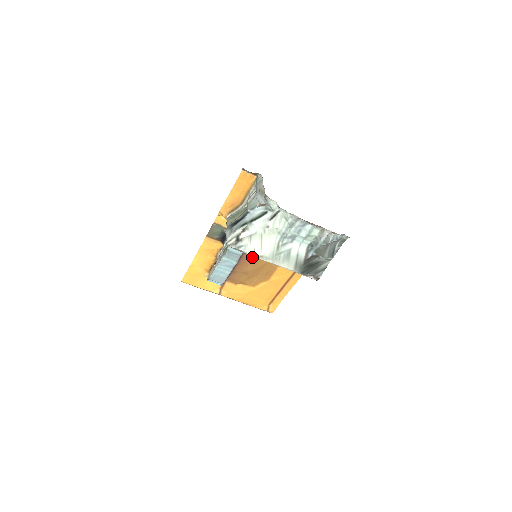
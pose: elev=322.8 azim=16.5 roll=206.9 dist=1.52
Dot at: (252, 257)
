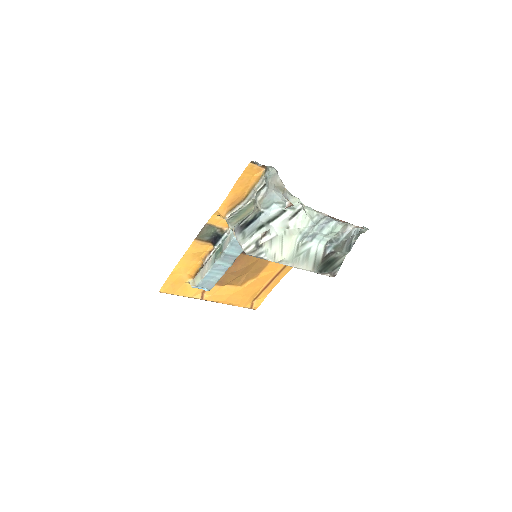
Dot at: (243, 255)
